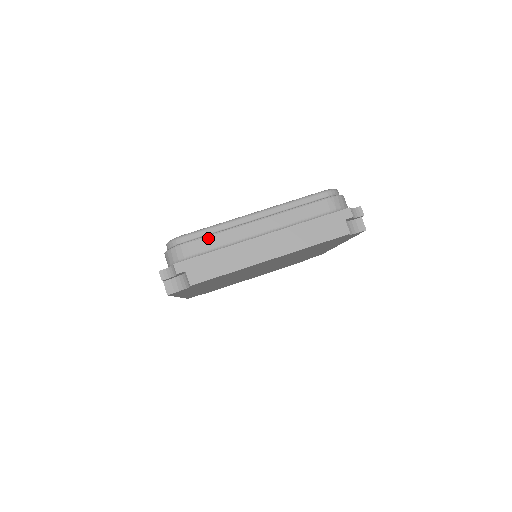
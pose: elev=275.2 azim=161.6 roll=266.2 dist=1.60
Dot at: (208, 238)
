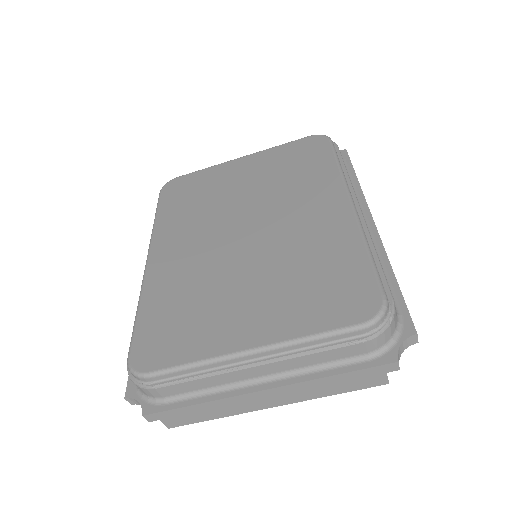
Dot at: (184, 384)
